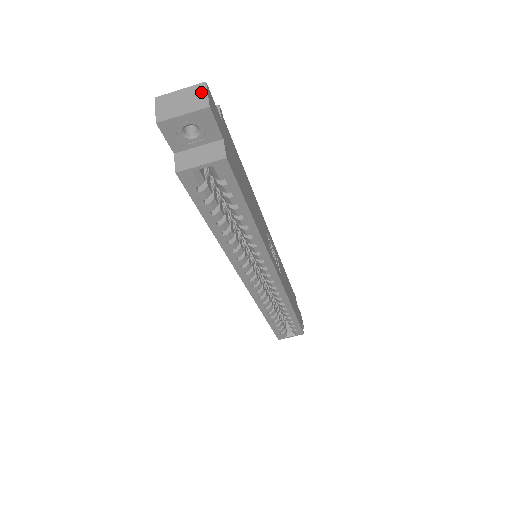
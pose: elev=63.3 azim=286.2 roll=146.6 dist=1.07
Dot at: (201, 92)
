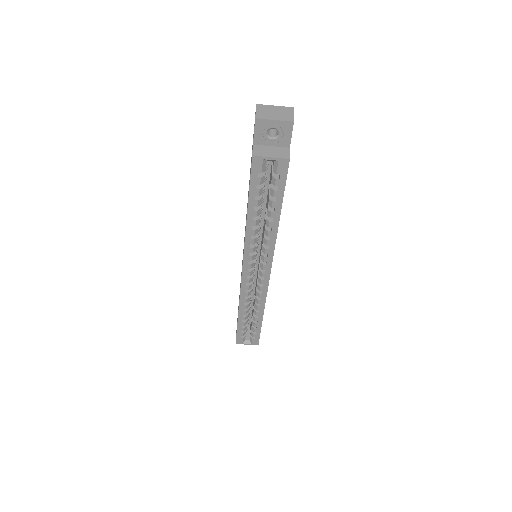
Dot at: (289, 112)
